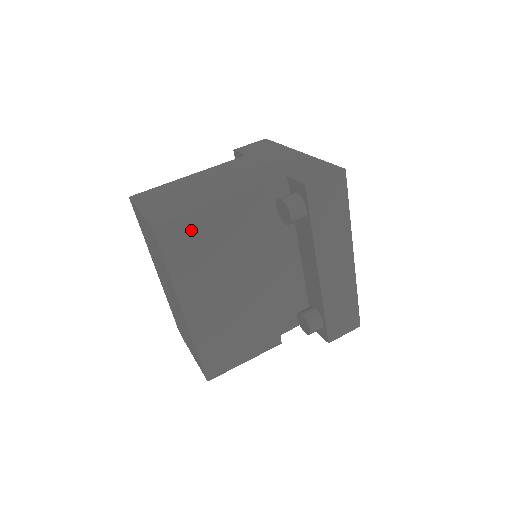
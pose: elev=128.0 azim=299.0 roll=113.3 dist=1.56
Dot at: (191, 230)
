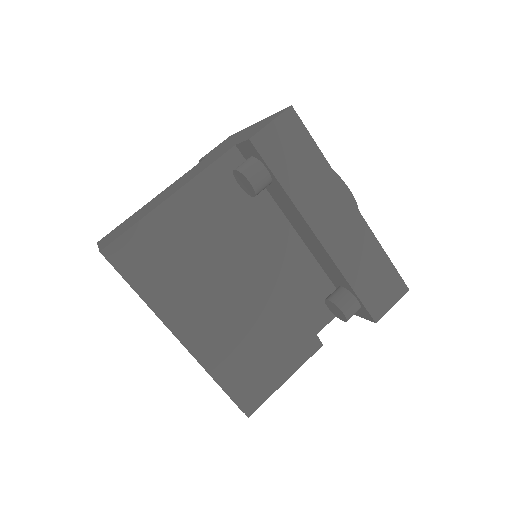
Dot at: (147, 241)
